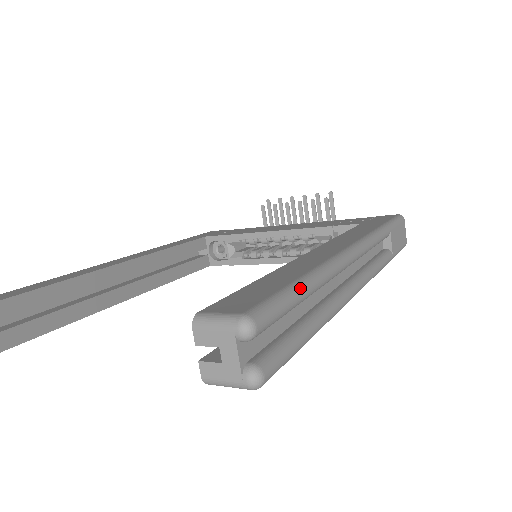
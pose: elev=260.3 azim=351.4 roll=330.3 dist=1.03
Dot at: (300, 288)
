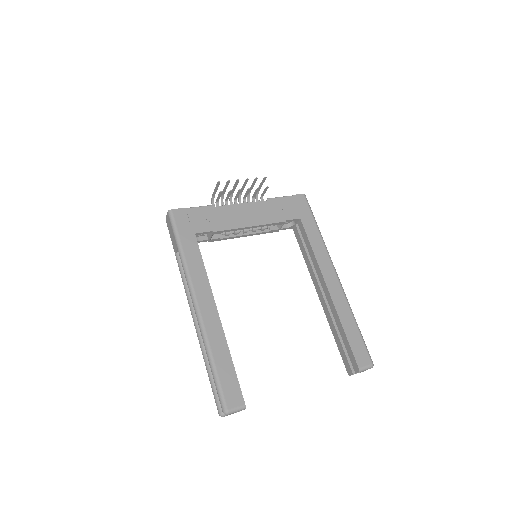
Dot at: occluded
